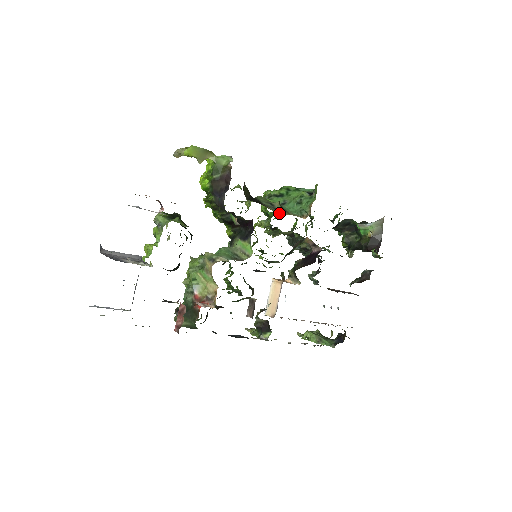
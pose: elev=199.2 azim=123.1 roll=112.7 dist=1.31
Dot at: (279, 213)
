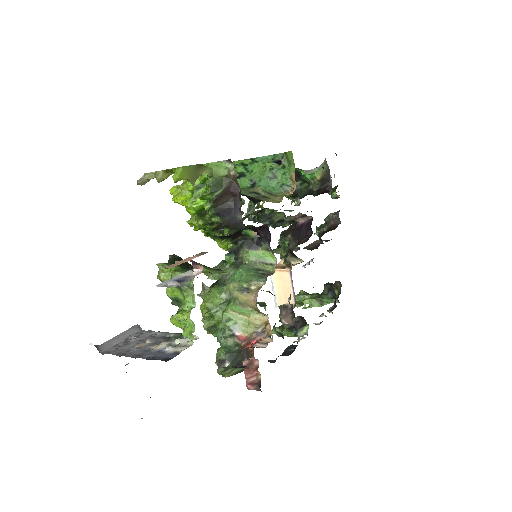
Dot at: (273, 201)
